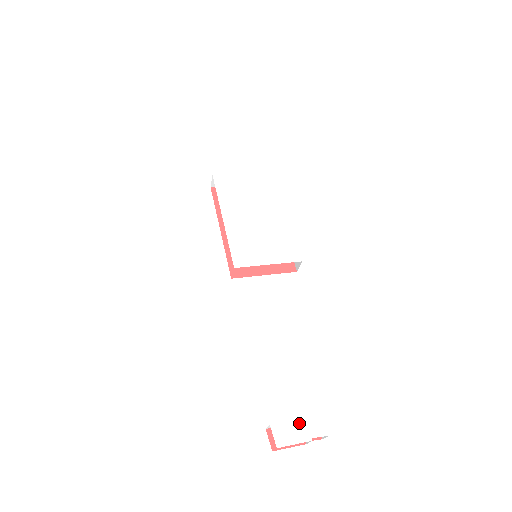
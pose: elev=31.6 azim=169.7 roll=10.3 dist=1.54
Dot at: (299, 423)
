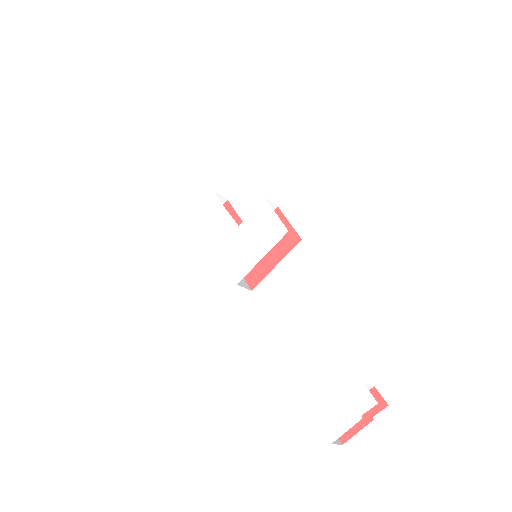
Dot at: (343, 405)
